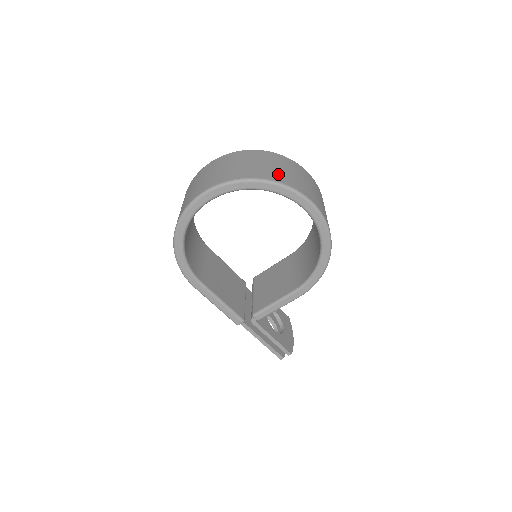
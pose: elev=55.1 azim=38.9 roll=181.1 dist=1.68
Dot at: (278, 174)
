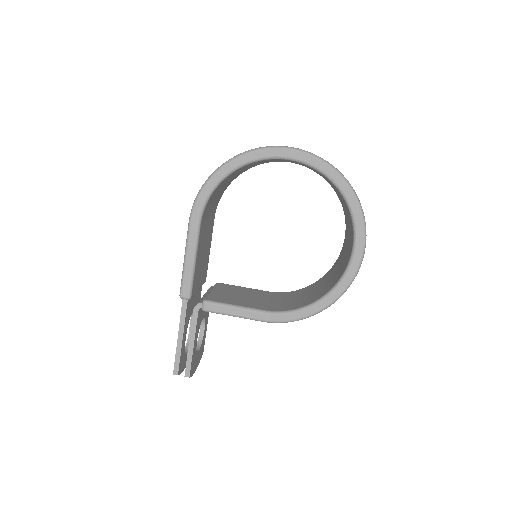
Dot at: occluded
